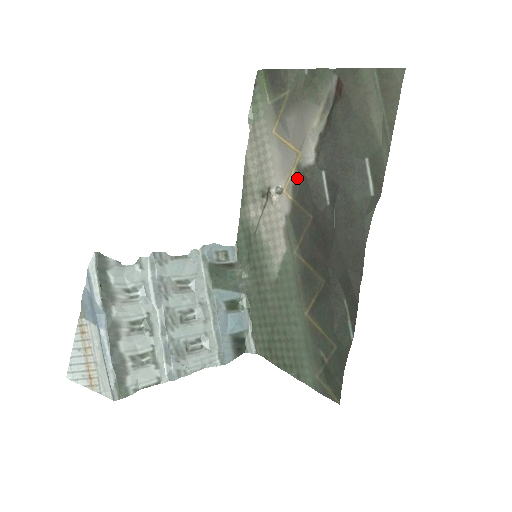
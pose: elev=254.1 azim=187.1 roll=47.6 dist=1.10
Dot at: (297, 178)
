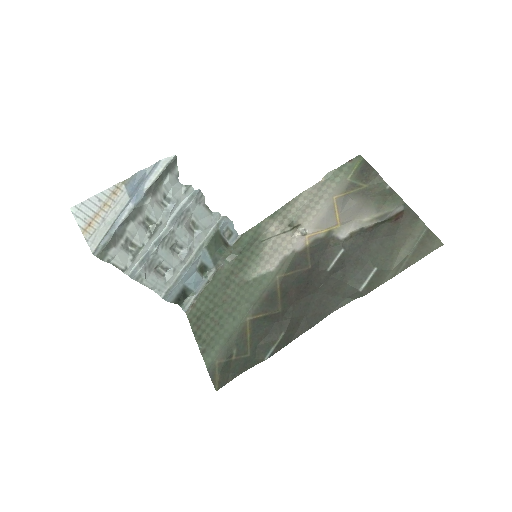
Dot at: (323, 237)
